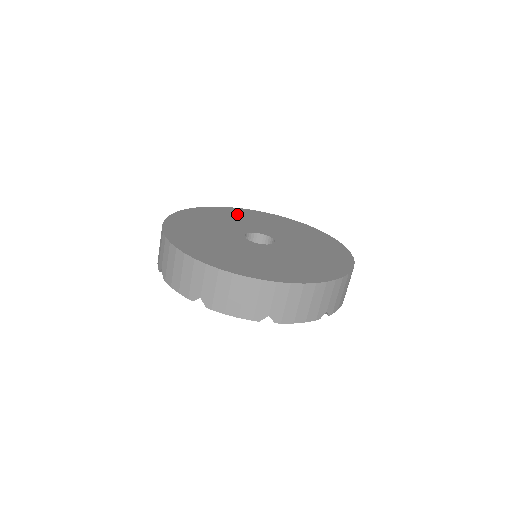
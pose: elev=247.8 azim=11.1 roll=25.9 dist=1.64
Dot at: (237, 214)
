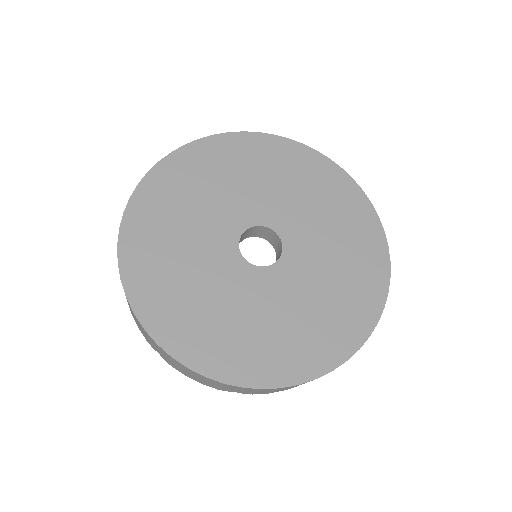
Dot at: (250, 159)
